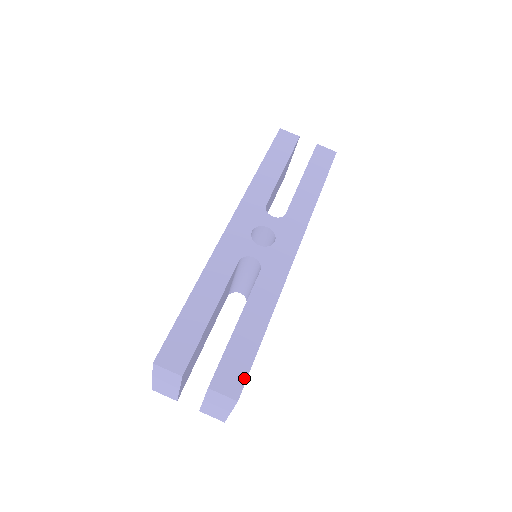
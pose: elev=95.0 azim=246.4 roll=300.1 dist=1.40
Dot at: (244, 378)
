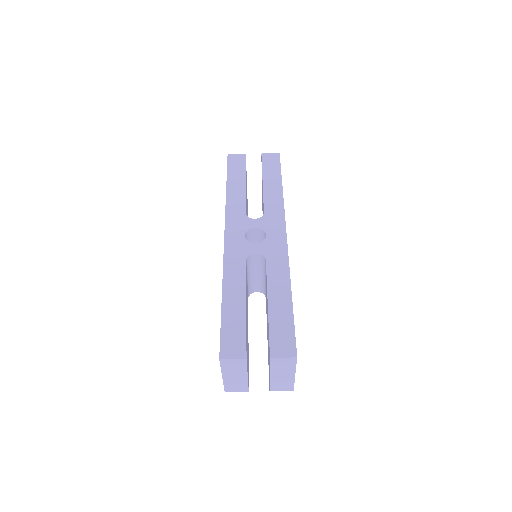
Dot at: (293, 339)
